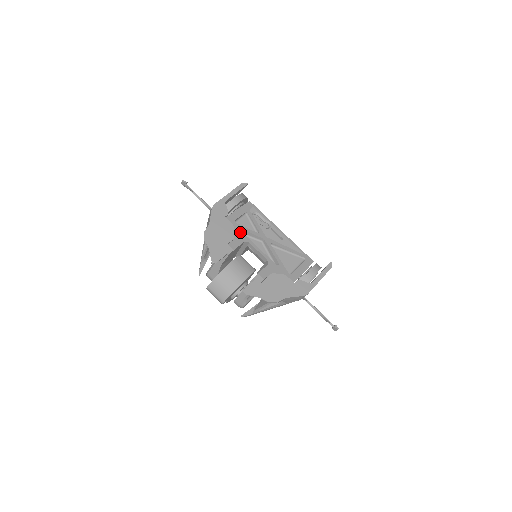
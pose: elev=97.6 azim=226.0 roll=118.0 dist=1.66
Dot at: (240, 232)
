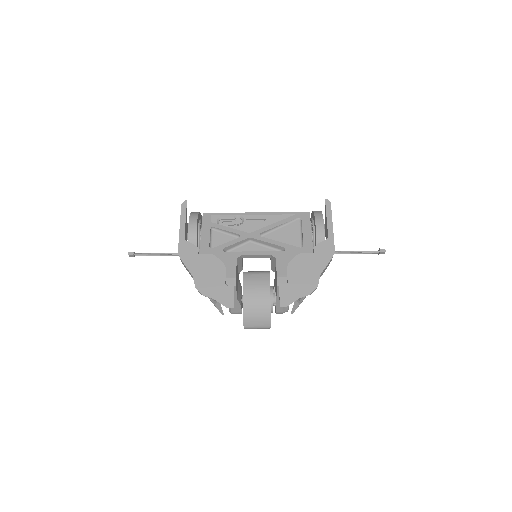
Dot at: (224, 254)
